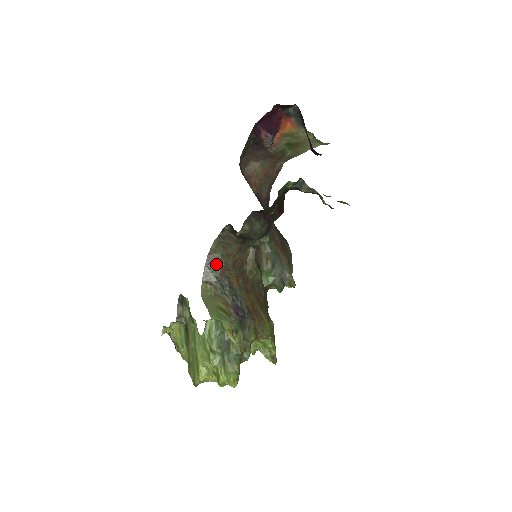
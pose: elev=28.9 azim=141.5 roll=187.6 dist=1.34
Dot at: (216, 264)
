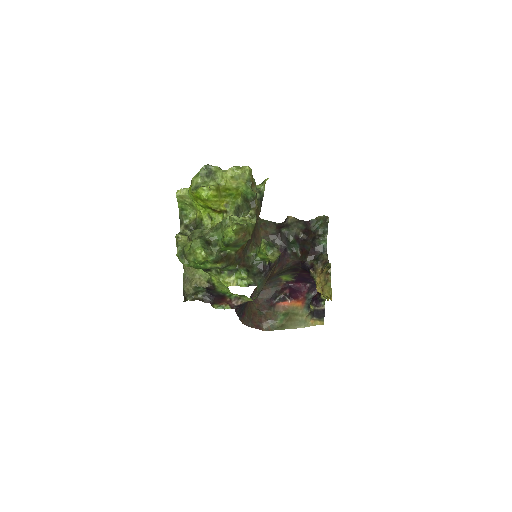
Dot at: occluded
